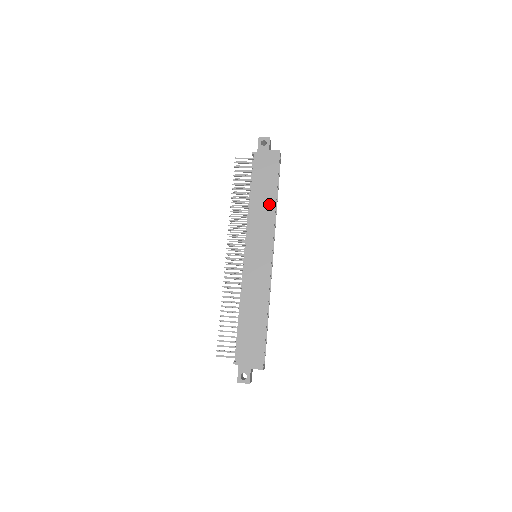
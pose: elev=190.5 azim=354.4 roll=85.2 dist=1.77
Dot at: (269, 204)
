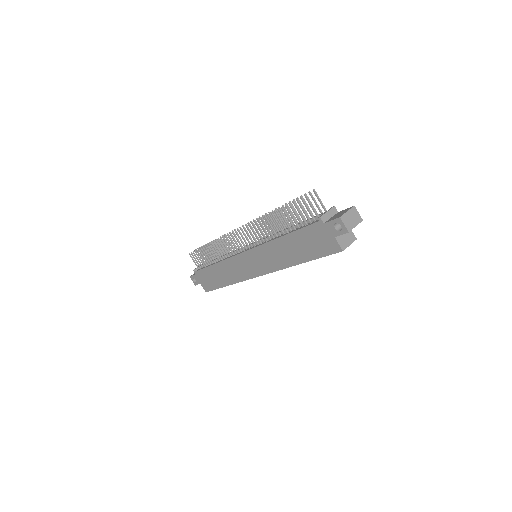
Dot at: (289, 259)
